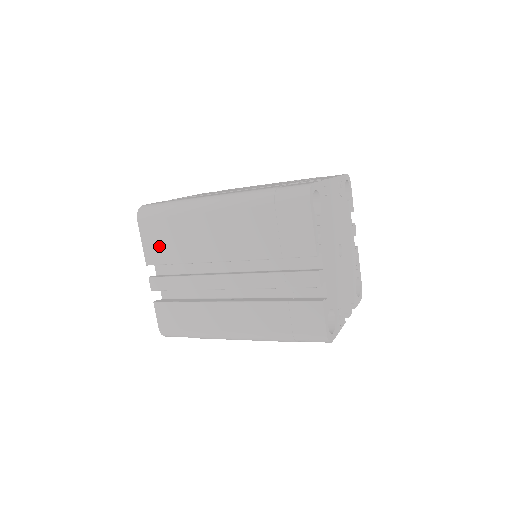
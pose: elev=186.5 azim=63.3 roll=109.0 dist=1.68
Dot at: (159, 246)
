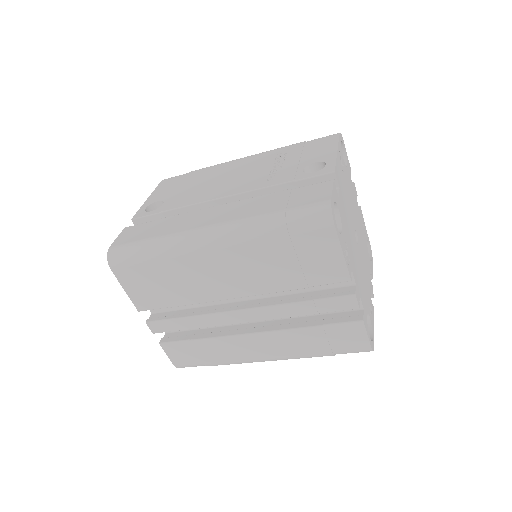
Dot at: (149, 292)
